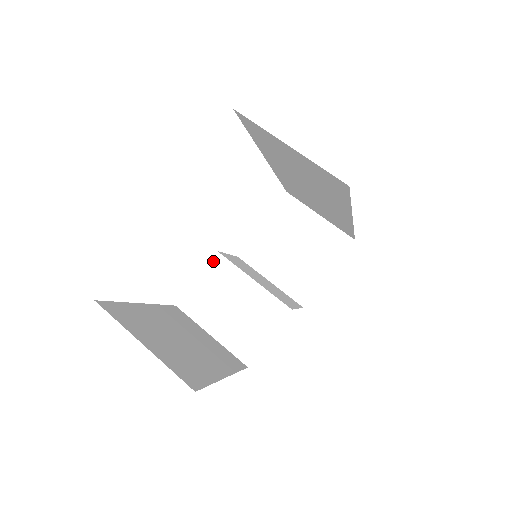
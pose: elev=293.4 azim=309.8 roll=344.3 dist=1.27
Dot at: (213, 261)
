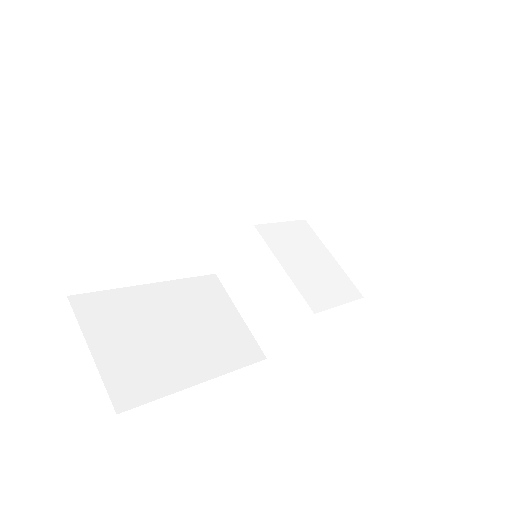
Dot at: (249, 235)
